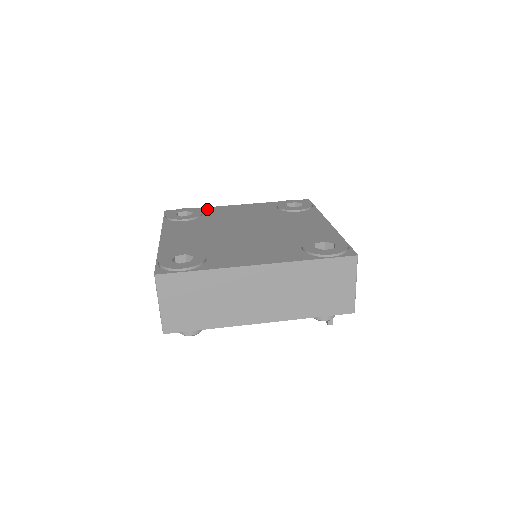
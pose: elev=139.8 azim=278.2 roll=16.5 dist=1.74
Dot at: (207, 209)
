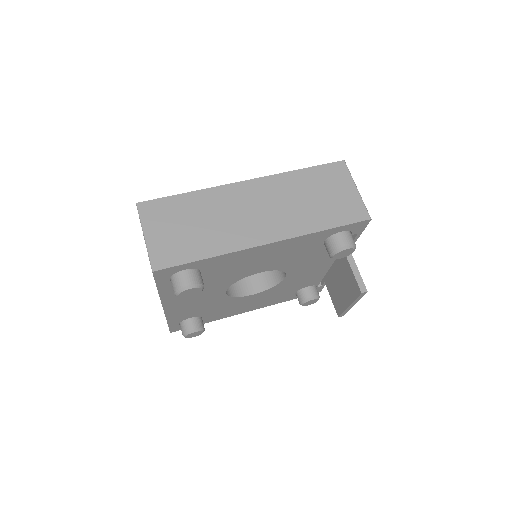
Dot at: occluded
